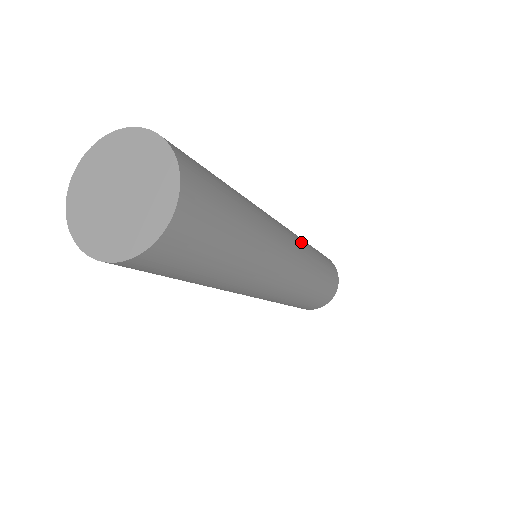
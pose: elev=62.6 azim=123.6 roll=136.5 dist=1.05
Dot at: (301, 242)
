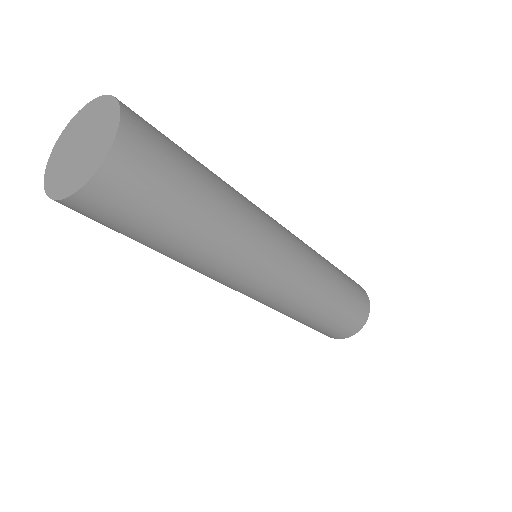
Dot at: (305, 245)
